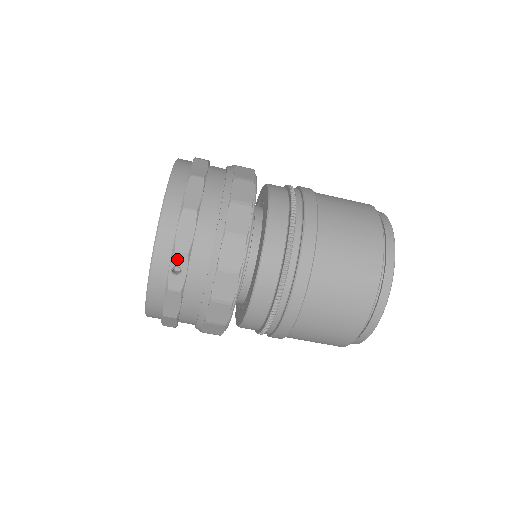
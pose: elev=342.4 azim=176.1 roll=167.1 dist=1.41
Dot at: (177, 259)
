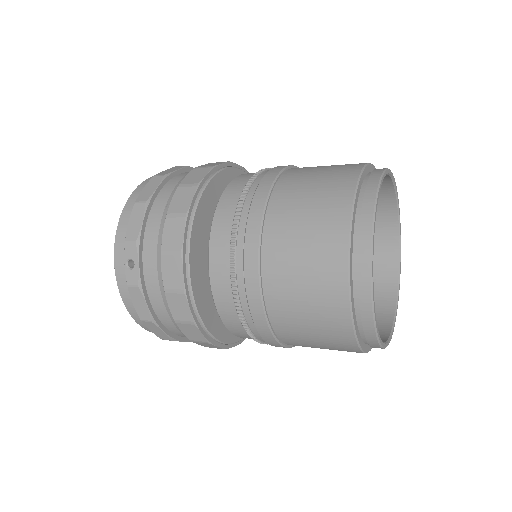
Dot at: (128, 251)
